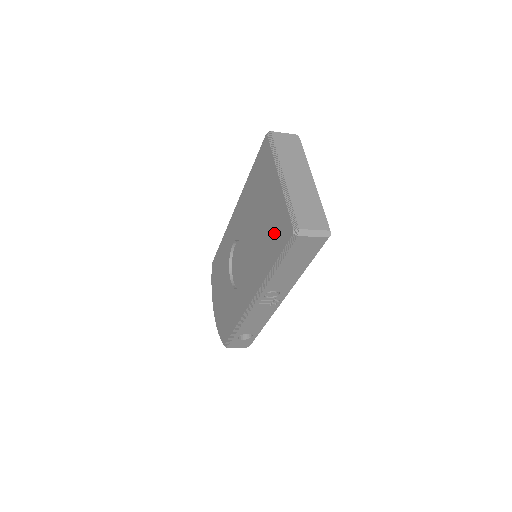
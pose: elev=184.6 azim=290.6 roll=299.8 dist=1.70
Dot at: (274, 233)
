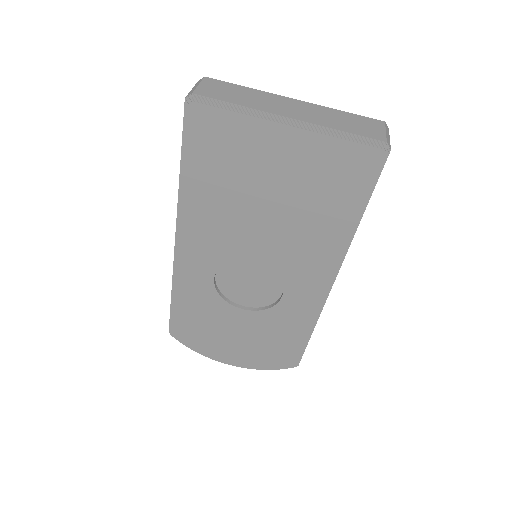
Dot at: (330, 188)
